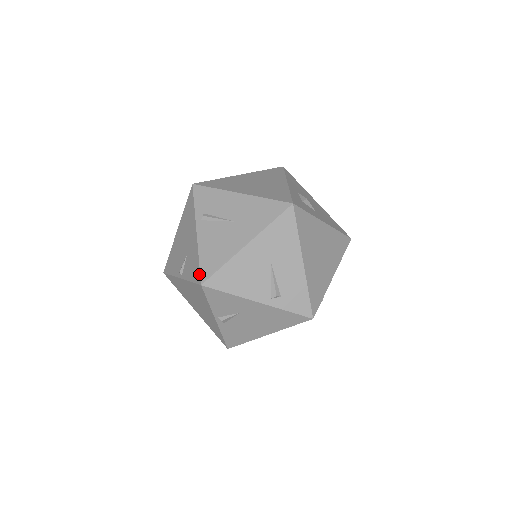
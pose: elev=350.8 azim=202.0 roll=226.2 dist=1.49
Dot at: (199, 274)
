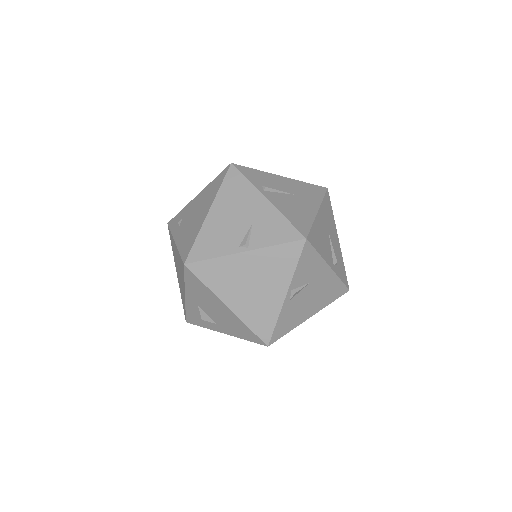
Dot at: (296, 231)
